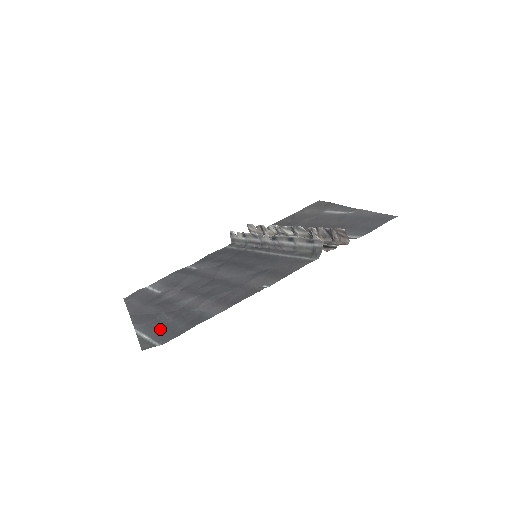
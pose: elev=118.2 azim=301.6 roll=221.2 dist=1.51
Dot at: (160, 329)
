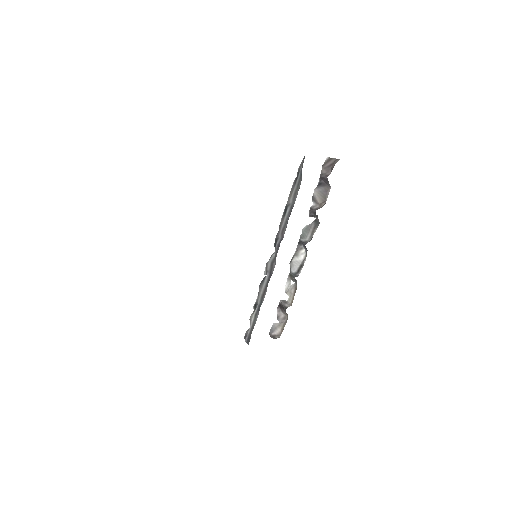
Dot at: occluded
